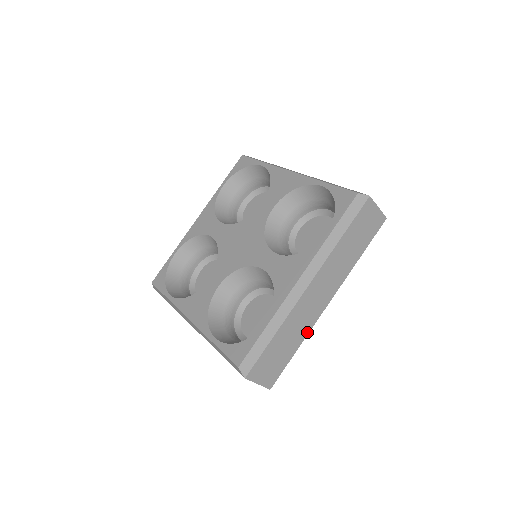
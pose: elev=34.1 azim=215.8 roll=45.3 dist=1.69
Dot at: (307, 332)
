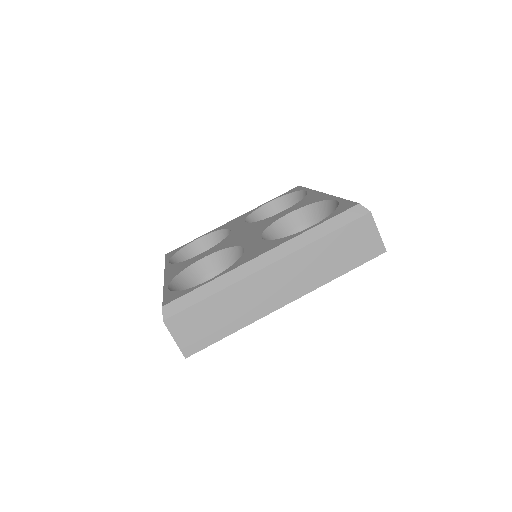
Dot at: (251, 321)
